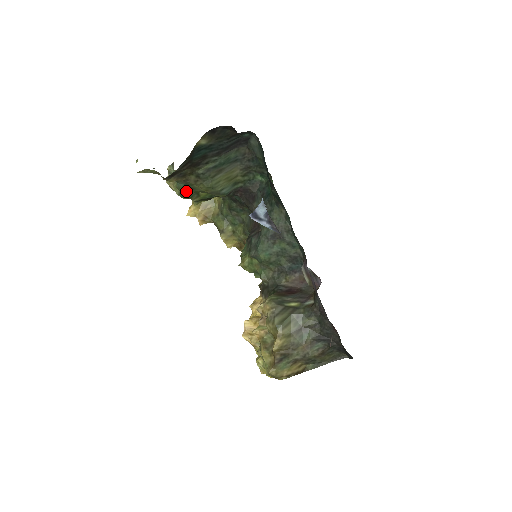
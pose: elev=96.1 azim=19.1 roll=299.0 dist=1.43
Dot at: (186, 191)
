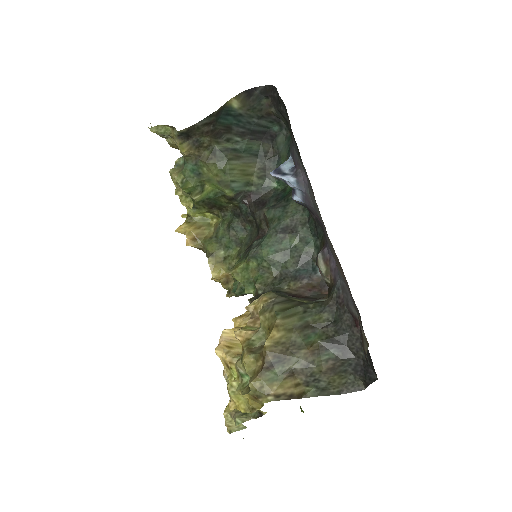
Dot at: (192, 177)
